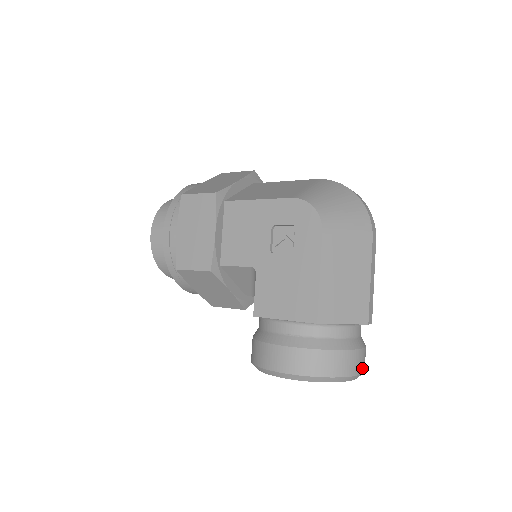
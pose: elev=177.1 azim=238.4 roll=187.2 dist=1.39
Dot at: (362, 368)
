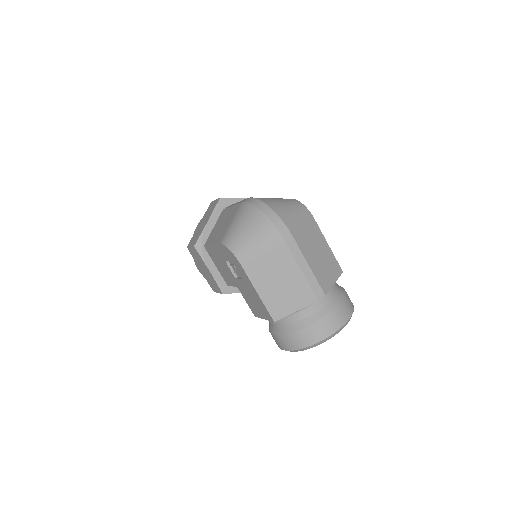
Dot at: (336, 326)
